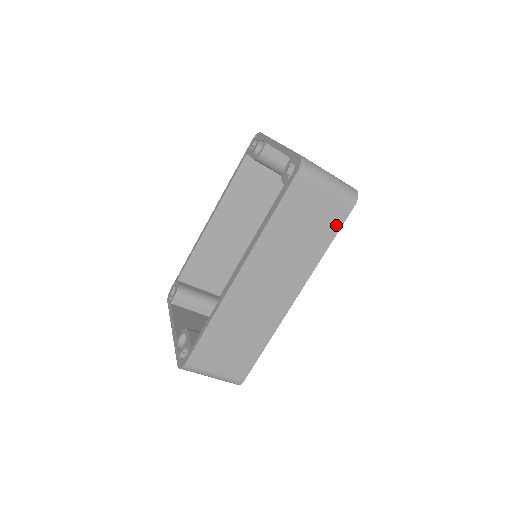
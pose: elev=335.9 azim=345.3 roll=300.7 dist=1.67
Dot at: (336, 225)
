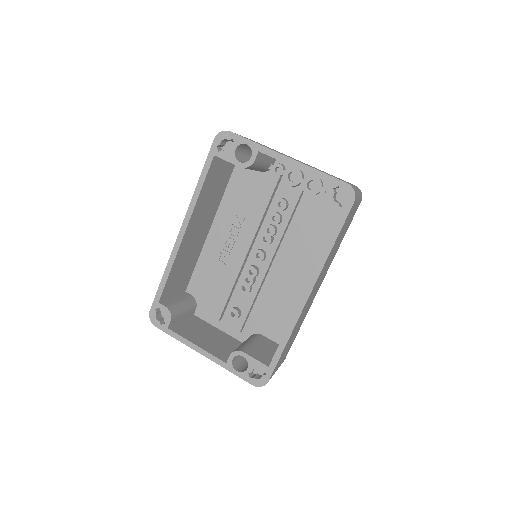
Dot at: (351, 221)
